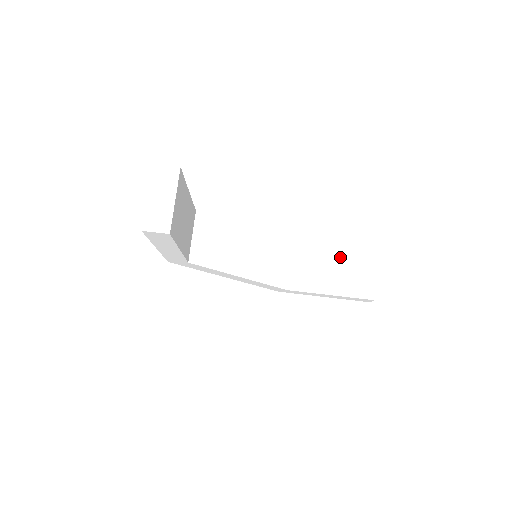
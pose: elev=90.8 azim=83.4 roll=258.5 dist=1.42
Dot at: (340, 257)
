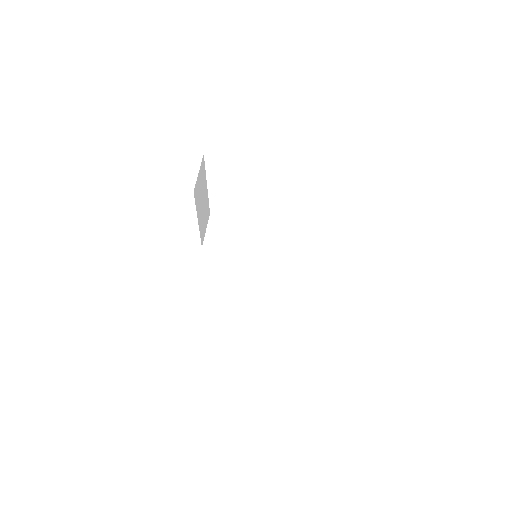
Dot at: (326, 273)
